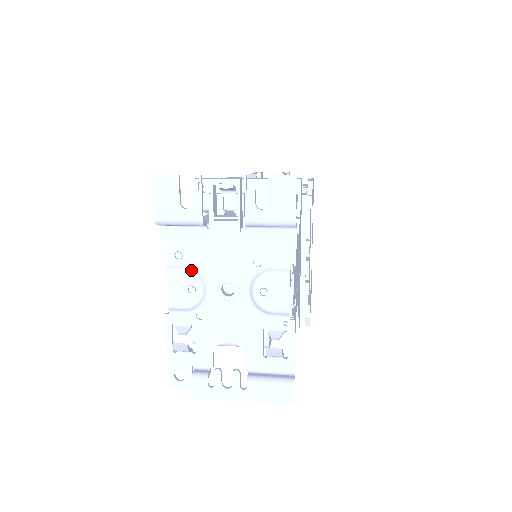
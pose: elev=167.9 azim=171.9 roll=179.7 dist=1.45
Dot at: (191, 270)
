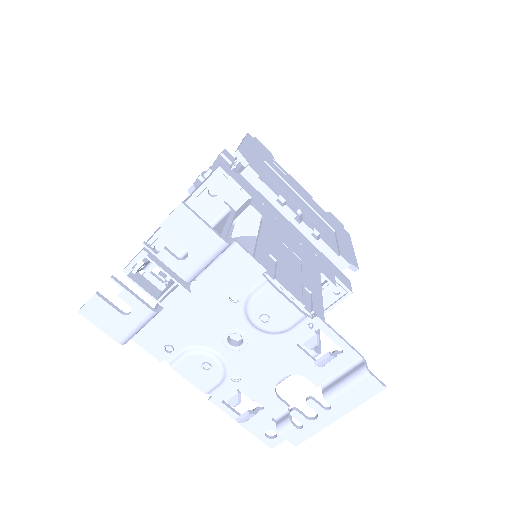
Dot at: (190, 351)
